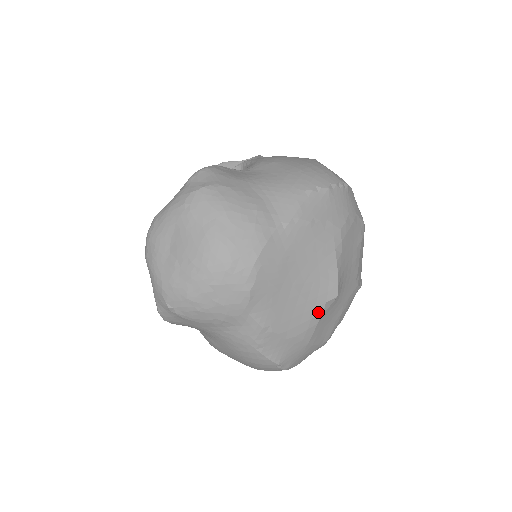
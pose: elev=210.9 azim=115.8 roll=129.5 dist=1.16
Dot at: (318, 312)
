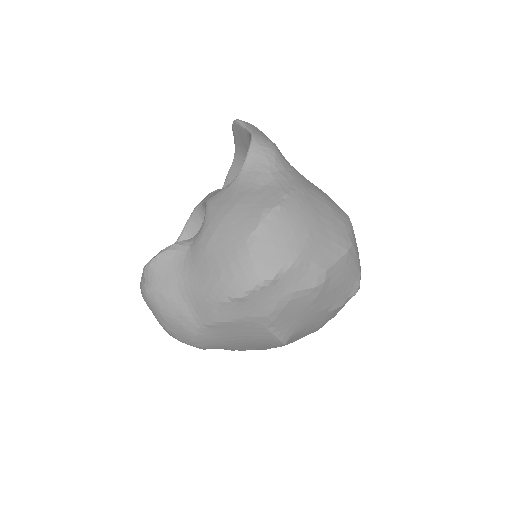
Dot at: (274, 346)
